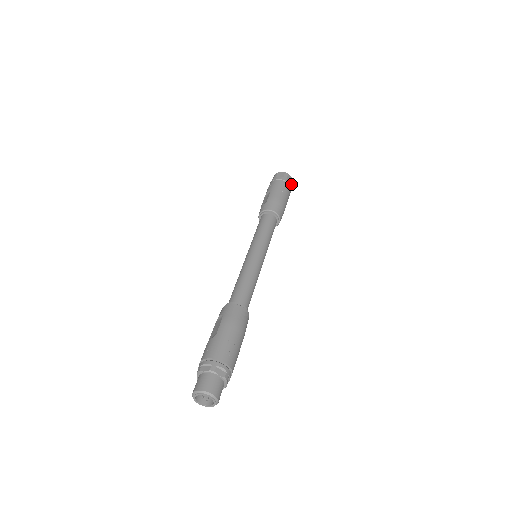
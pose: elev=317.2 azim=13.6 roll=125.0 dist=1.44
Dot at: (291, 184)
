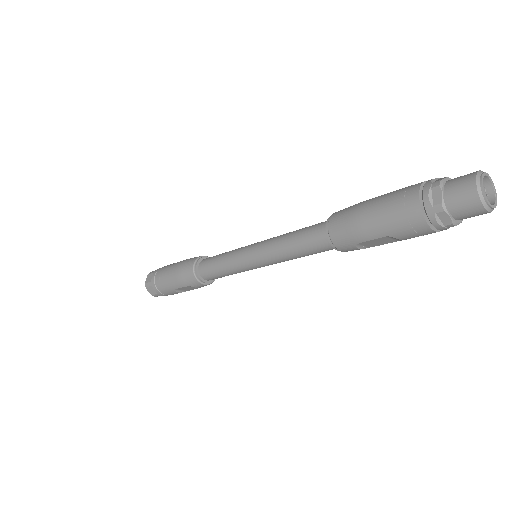
Dot at: occluded
